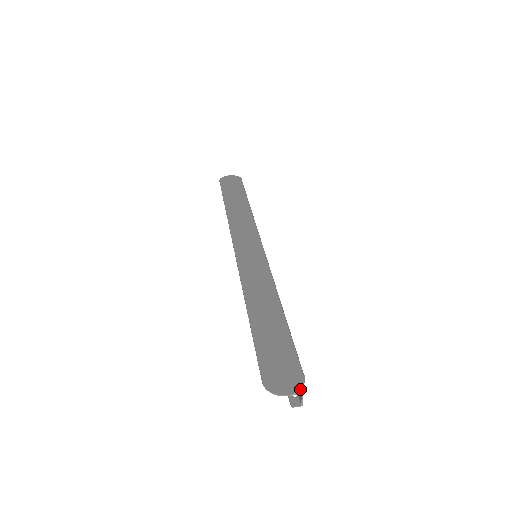
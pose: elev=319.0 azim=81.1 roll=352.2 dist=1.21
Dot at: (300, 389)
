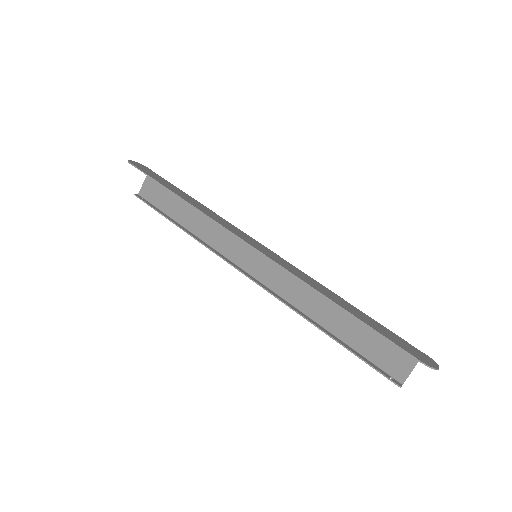
Dot at: (436, 363)
